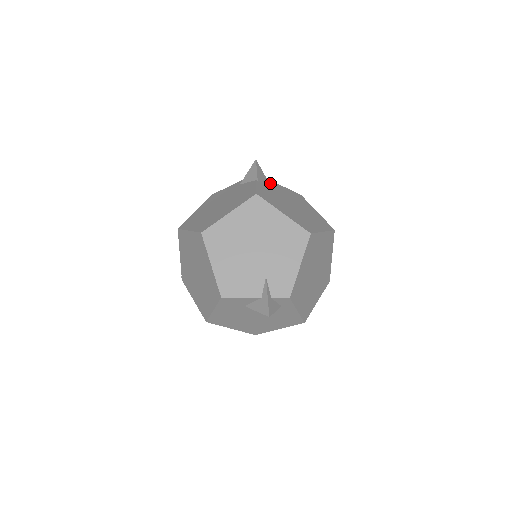
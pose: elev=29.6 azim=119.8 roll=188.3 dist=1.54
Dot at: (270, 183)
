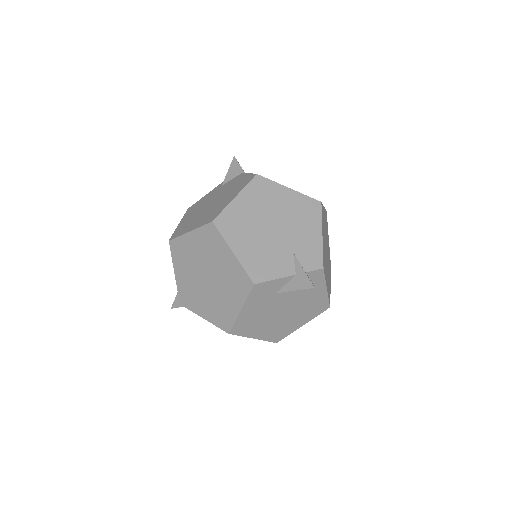
Dot at: occluded
